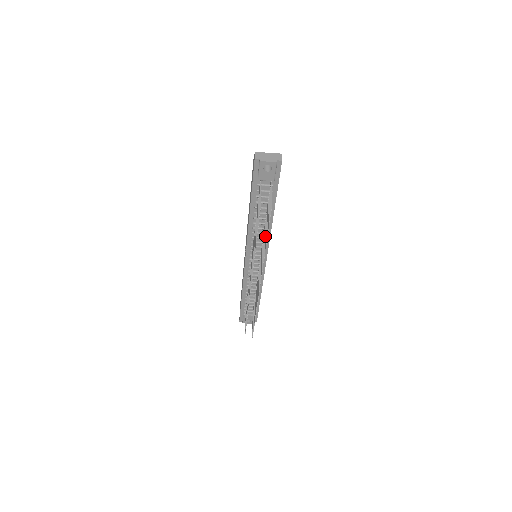
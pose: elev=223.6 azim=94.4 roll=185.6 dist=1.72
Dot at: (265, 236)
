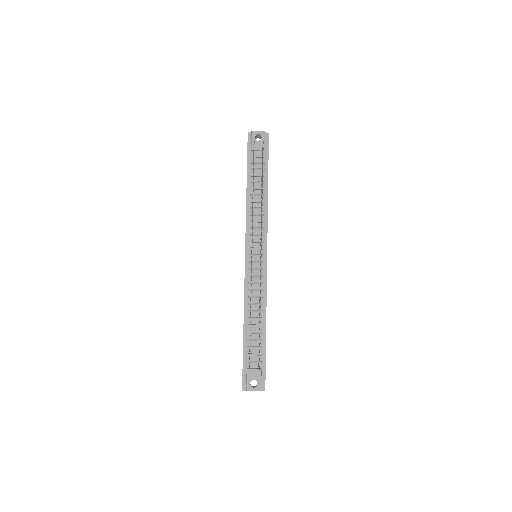
Dot at: occluded
